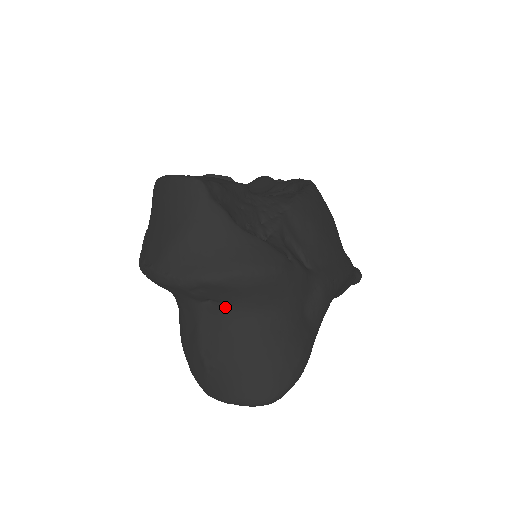
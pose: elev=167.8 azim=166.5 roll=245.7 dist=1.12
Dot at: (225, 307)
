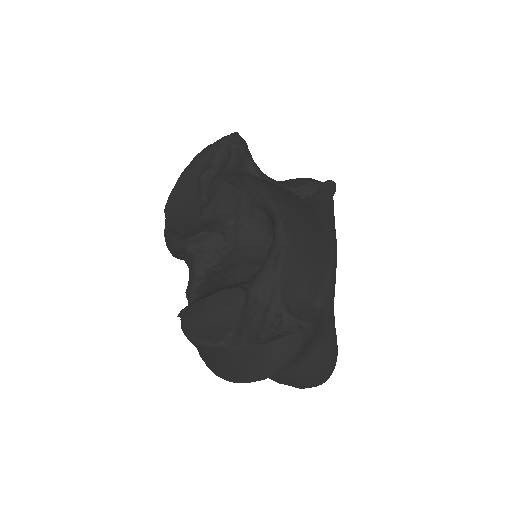
Dot at: occluded
